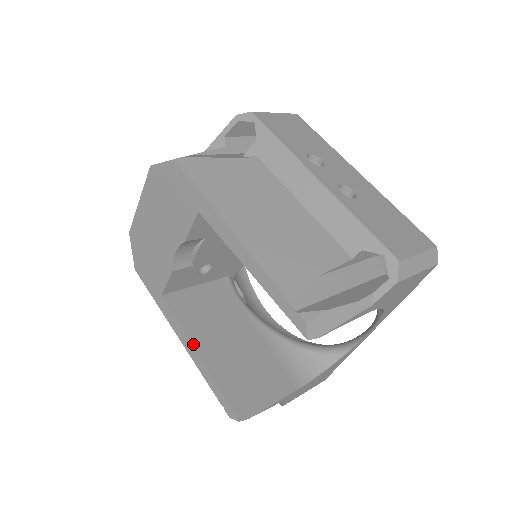
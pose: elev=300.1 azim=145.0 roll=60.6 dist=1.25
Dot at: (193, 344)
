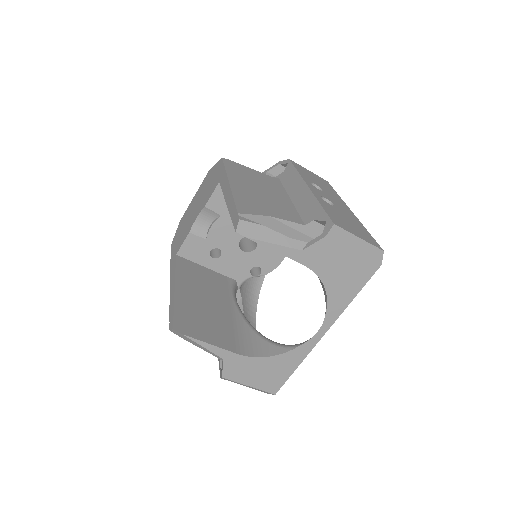
Dot at: (176, 282)
